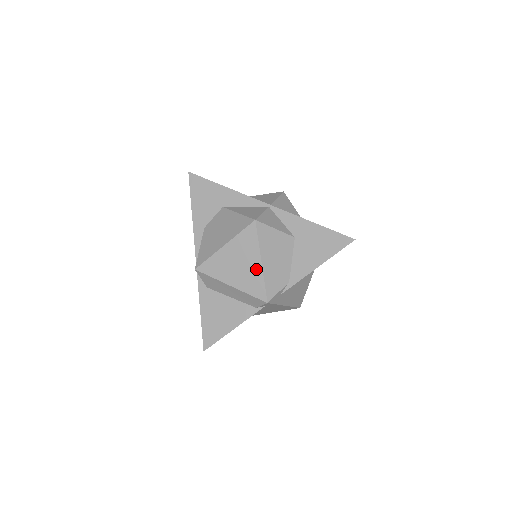
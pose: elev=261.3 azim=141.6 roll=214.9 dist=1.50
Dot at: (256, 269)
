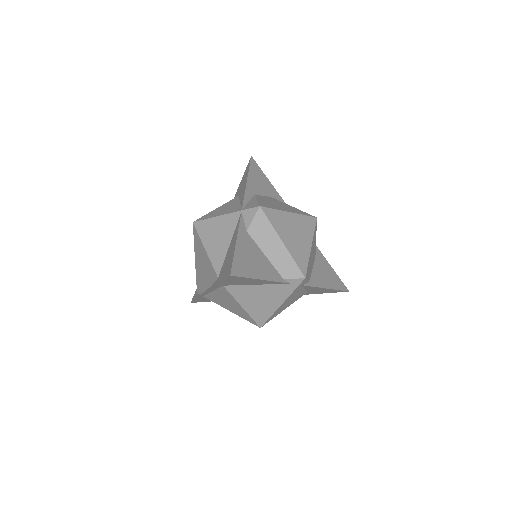
Dot at: (306, 247)
